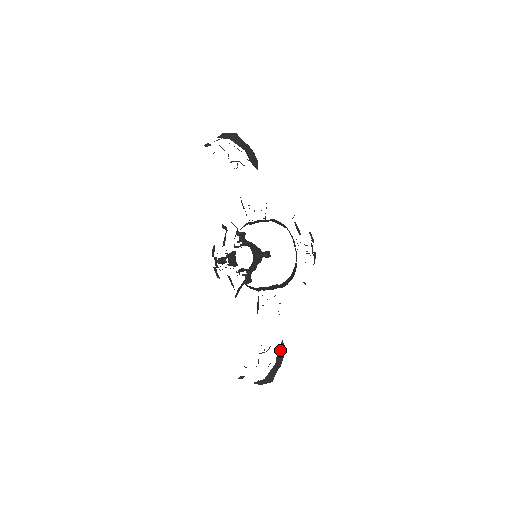
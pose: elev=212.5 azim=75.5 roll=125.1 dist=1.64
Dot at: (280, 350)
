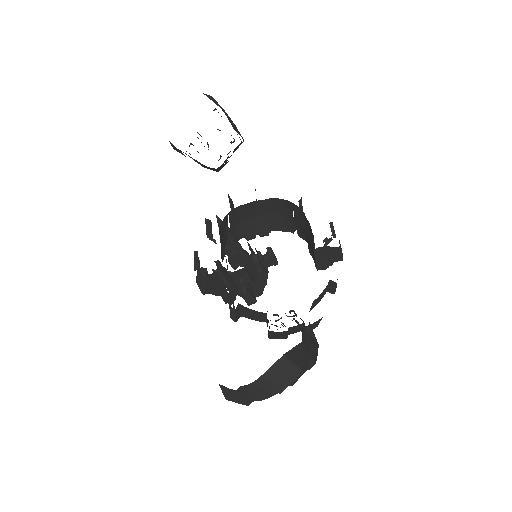
Dot at: (309, 337)
